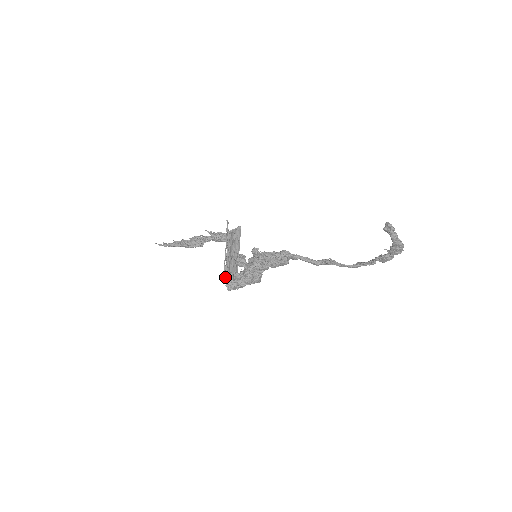
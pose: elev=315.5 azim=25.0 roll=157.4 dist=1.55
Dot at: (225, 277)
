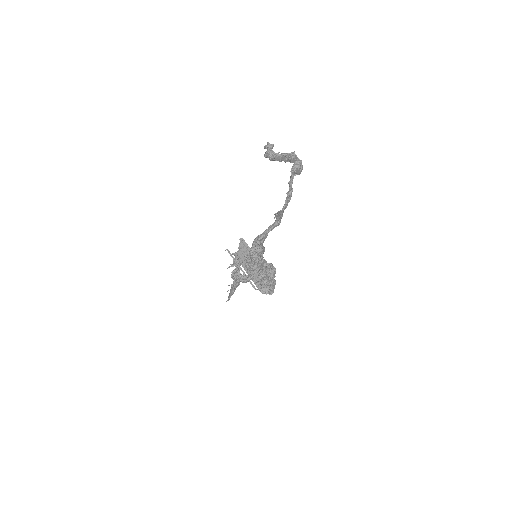
Dot at: (260, 290)
